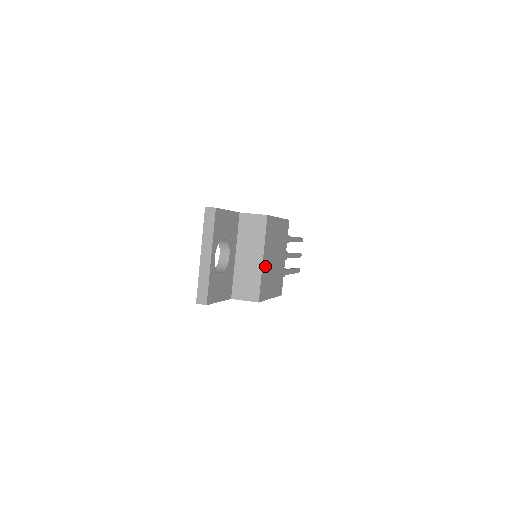
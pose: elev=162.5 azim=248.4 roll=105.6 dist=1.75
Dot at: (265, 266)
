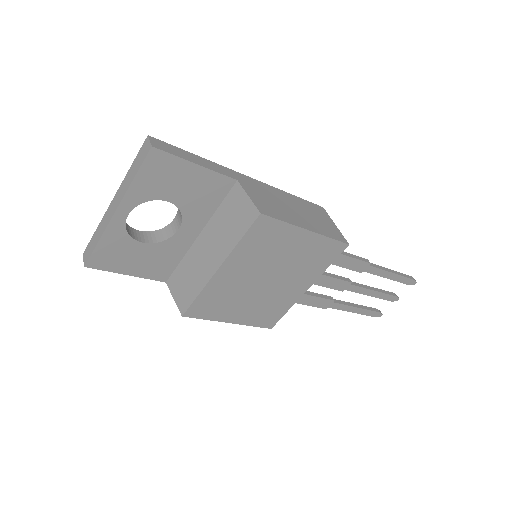
Dot at: (224, 279)
